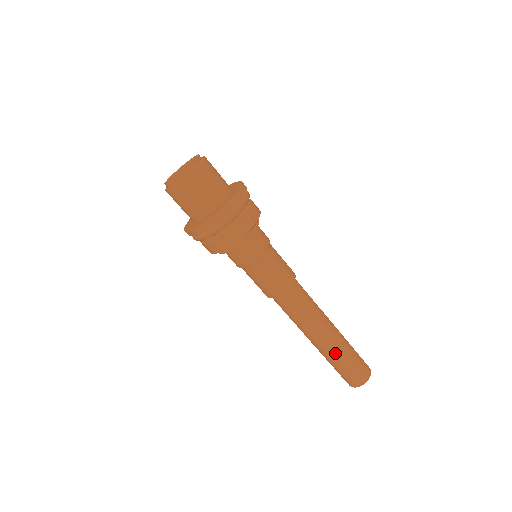
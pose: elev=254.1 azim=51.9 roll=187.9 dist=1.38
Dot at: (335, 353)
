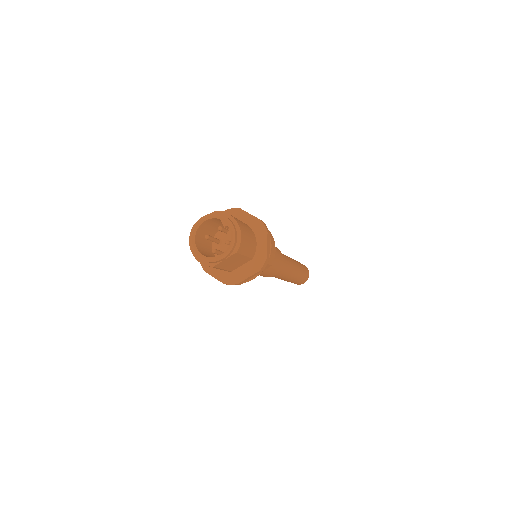
Dot at: (294, 280)
